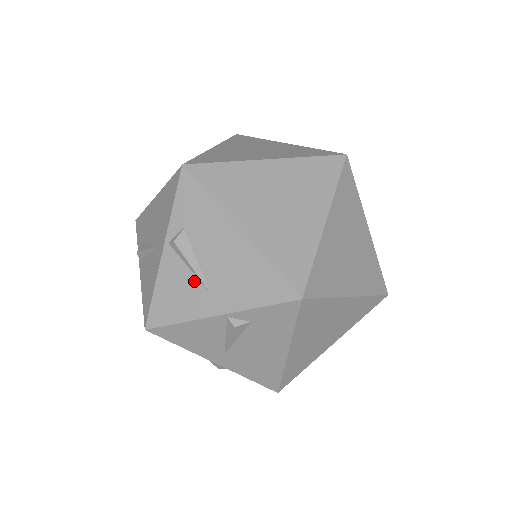
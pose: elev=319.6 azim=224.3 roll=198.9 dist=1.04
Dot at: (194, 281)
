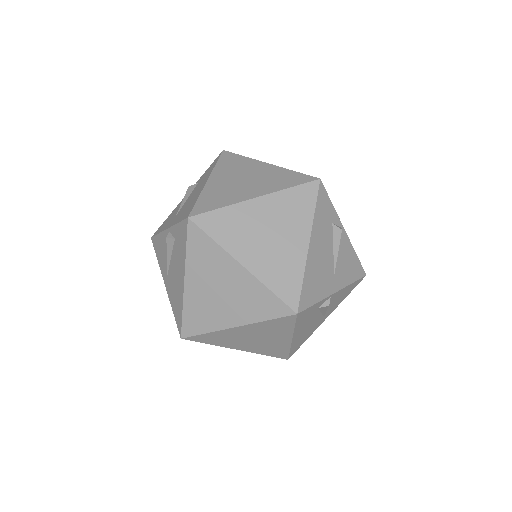
Dot at: (167, 261)
